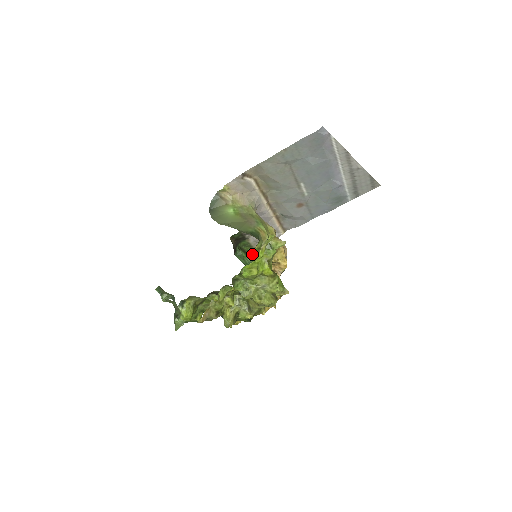
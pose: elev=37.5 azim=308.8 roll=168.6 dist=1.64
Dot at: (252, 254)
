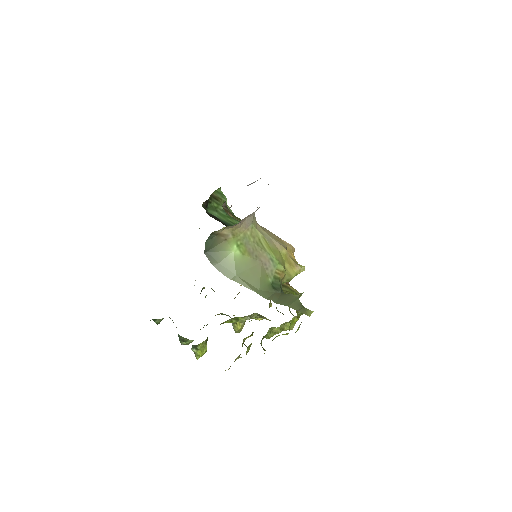
Dot at: (221, 194)
